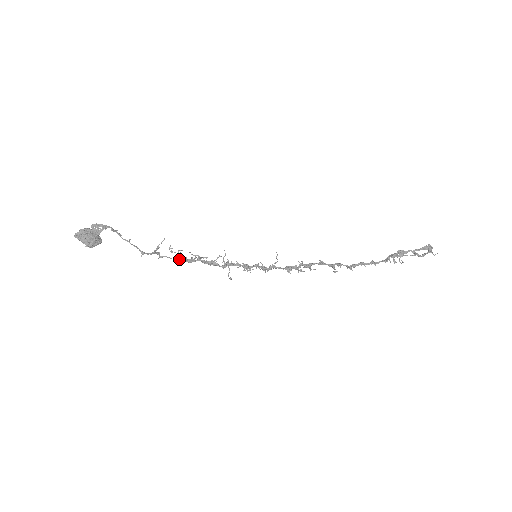
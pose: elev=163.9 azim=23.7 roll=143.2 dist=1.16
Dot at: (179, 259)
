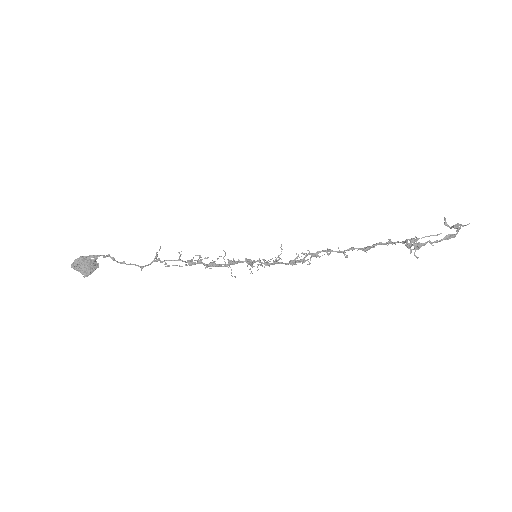
Dot at: (181, 260)
